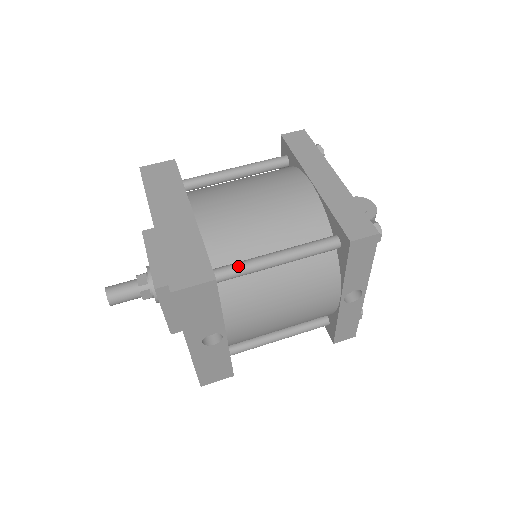
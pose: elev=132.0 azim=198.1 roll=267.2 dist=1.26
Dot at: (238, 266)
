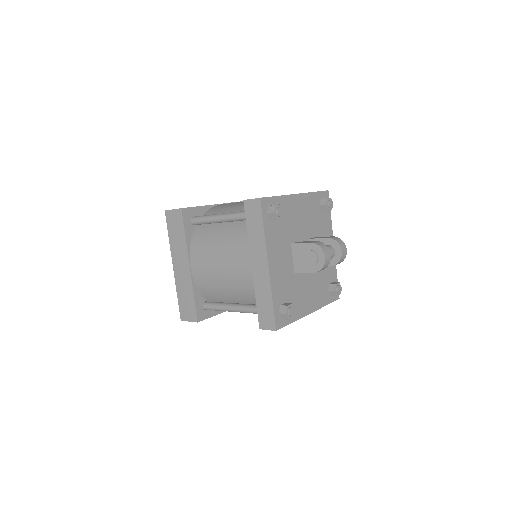
Dot at: (214, 308)
